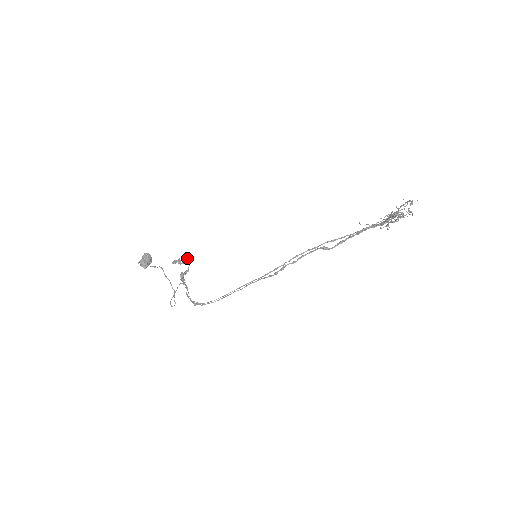
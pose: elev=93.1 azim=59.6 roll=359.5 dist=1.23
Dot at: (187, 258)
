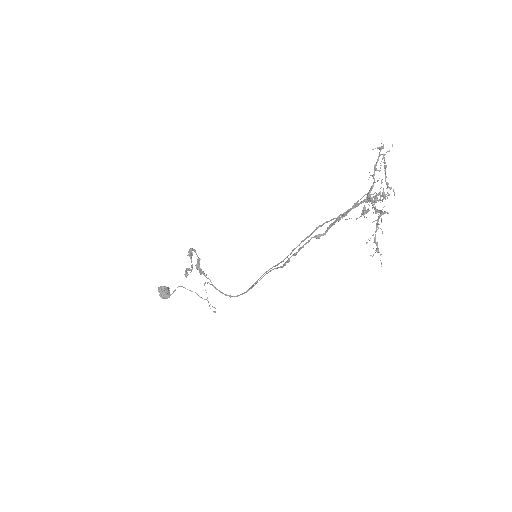
Dot at: (191, 255)
